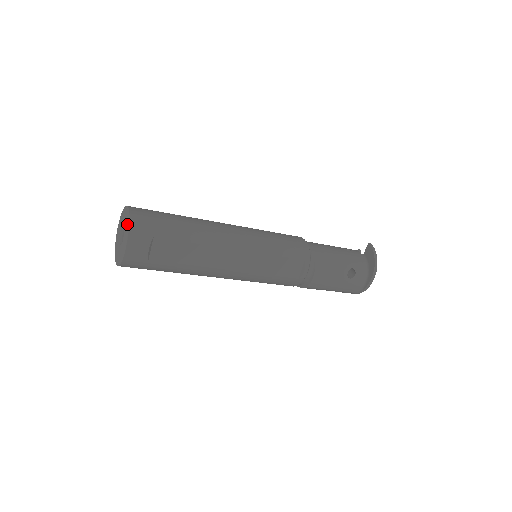
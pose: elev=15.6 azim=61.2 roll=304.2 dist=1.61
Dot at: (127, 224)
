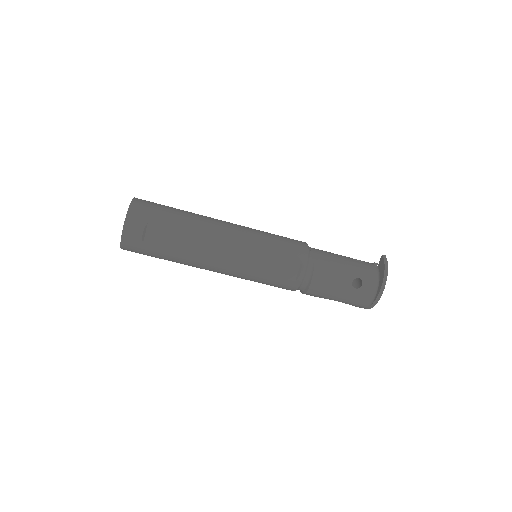
Dot at: occluded
